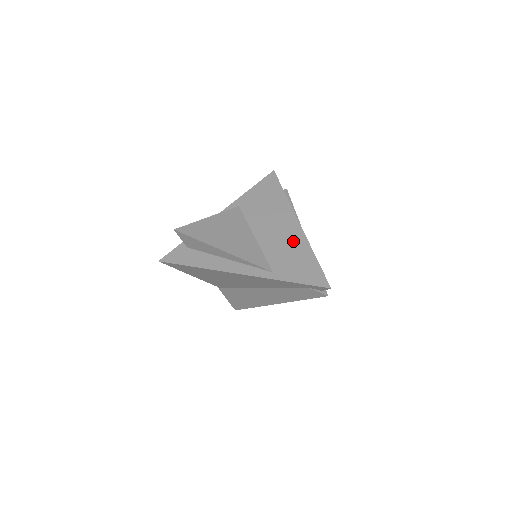
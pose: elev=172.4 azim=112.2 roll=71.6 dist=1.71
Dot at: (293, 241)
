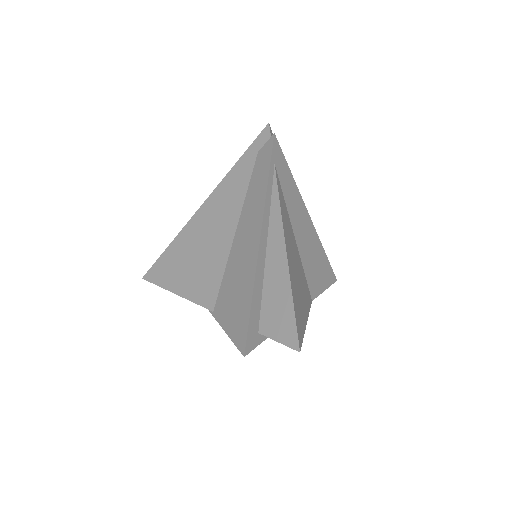
Dot at: occluded
